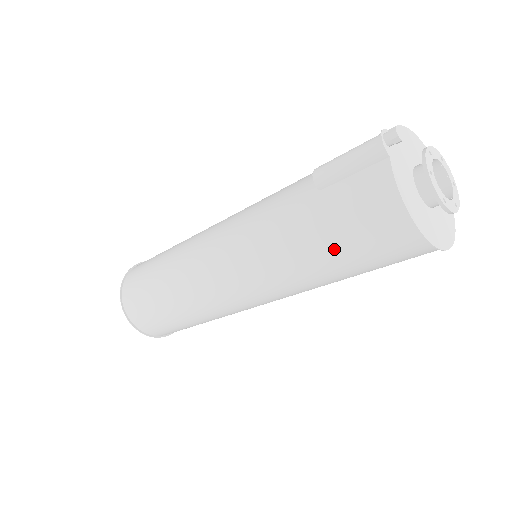
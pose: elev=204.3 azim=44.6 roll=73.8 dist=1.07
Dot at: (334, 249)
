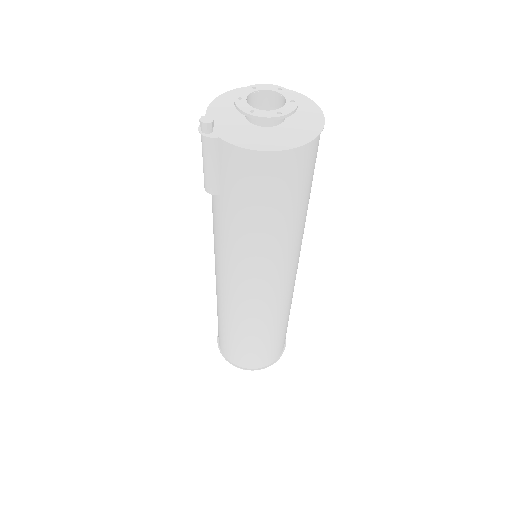
Dot at: (270, 212)
